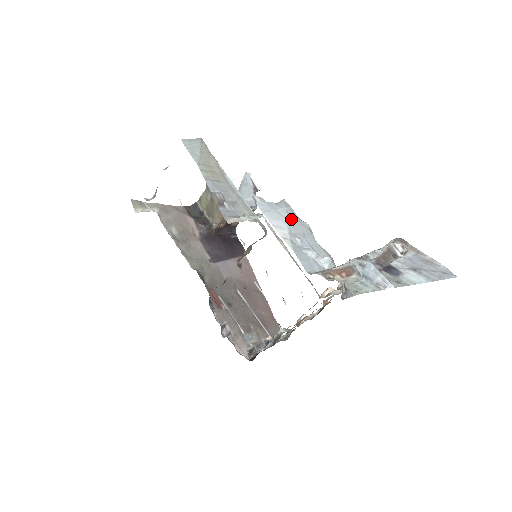
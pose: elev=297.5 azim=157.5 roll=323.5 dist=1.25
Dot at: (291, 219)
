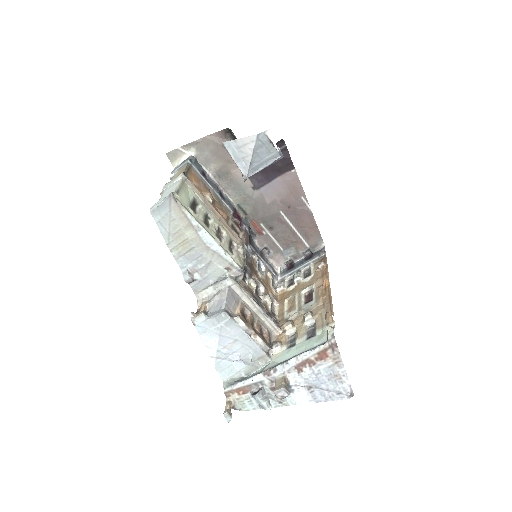
Dot at: (224, 333)
